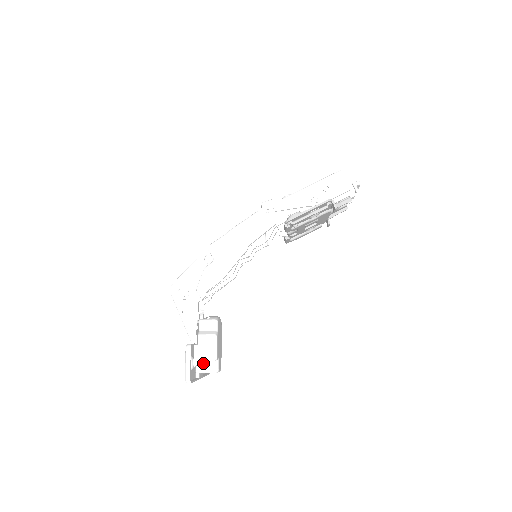
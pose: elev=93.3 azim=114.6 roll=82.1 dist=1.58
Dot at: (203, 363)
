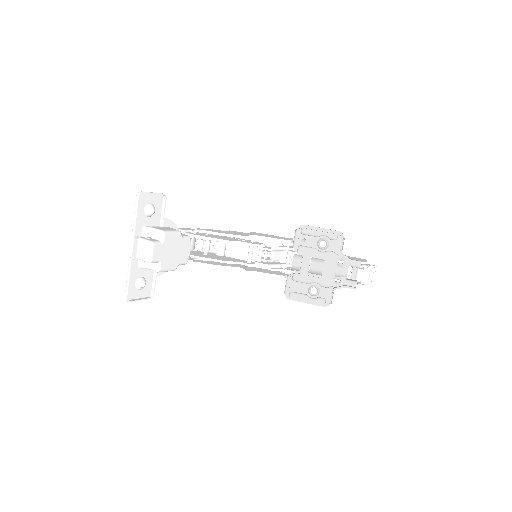
Dot at: (150, 237)
